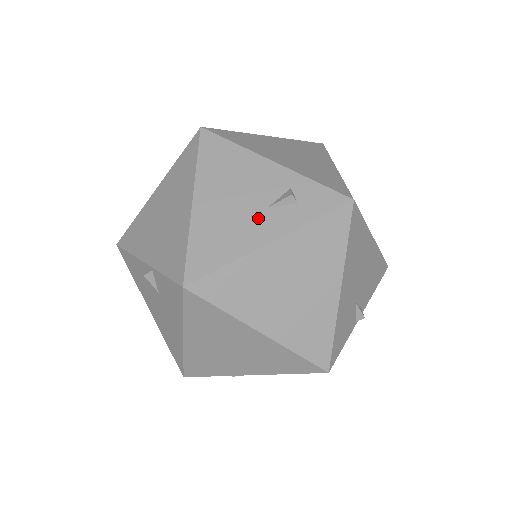
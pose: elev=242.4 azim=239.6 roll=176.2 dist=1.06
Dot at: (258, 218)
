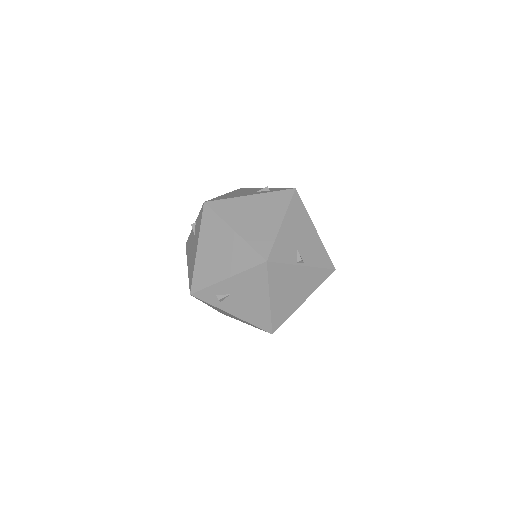
Dot at: (249, 193)
